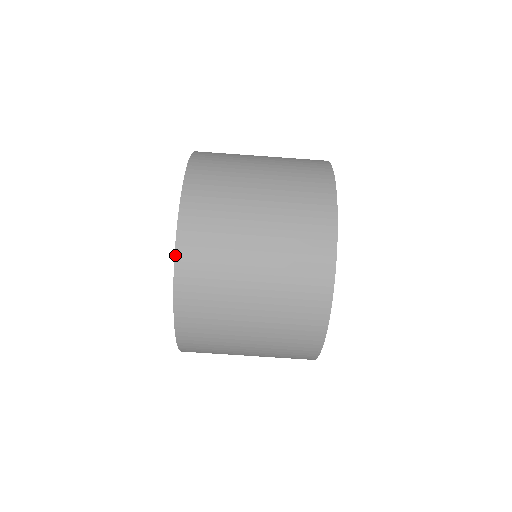
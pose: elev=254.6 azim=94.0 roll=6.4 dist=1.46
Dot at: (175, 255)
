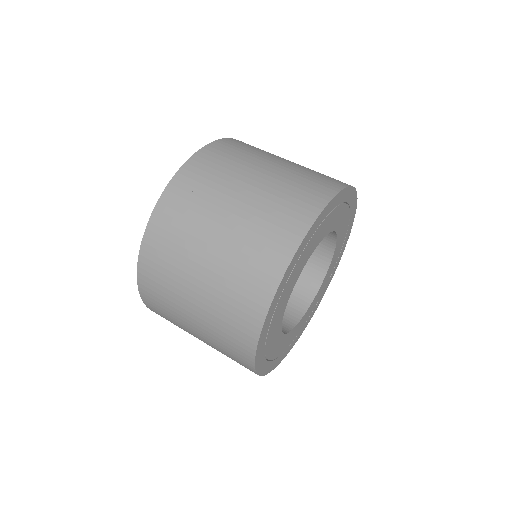
Dot at: occluded
